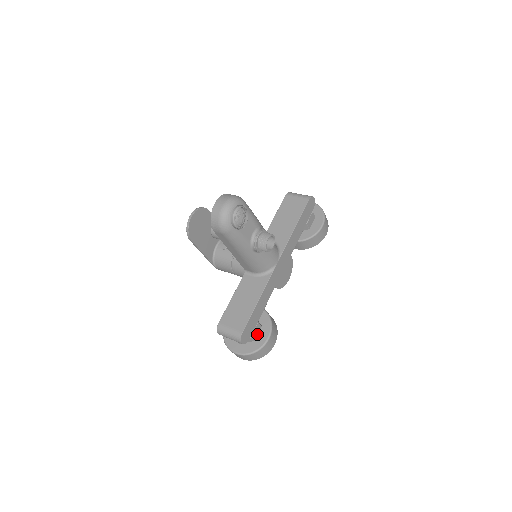
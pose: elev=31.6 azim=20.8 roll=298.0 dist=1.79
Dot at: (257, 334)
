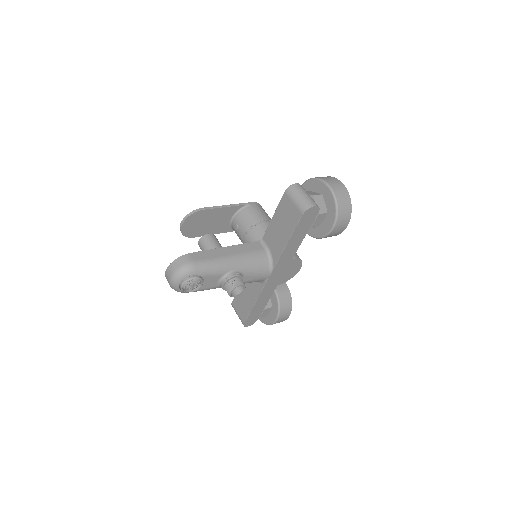
Dot at: (268, 312)
